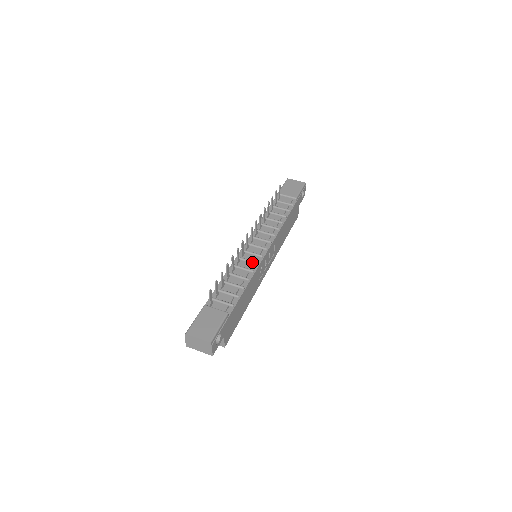
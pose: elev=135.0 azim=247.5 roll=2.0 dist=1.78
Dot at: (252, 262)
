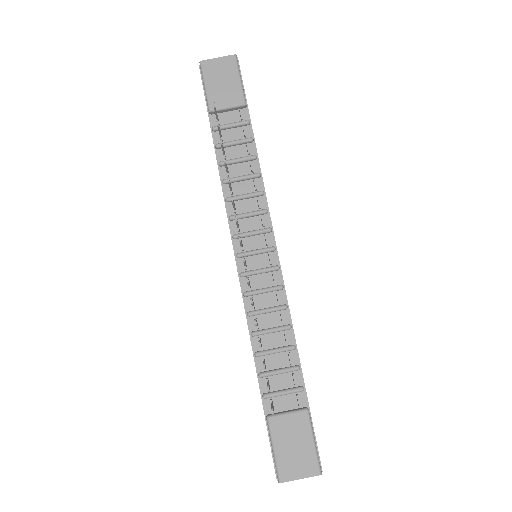
Dot at: (273, 290)
